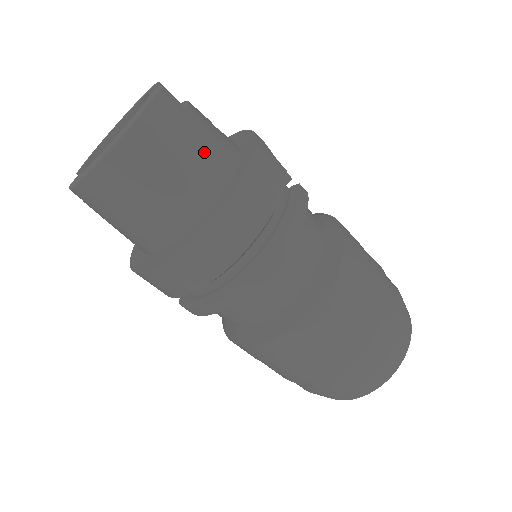
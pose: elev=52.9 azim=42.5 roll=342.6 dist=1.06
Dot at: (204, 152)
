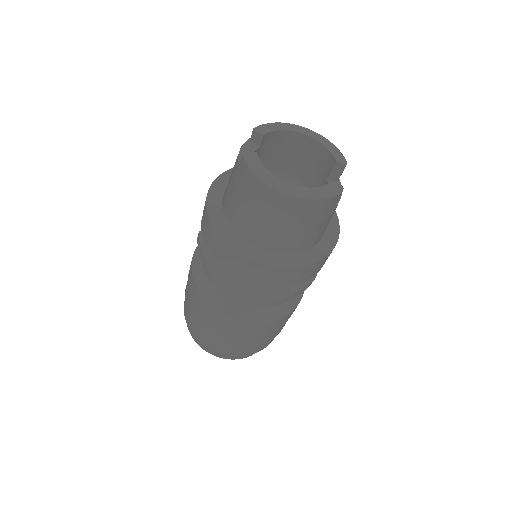
Dot at: (311, 234)
